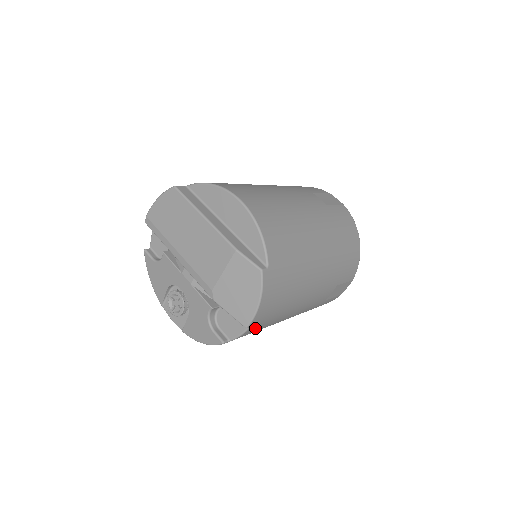
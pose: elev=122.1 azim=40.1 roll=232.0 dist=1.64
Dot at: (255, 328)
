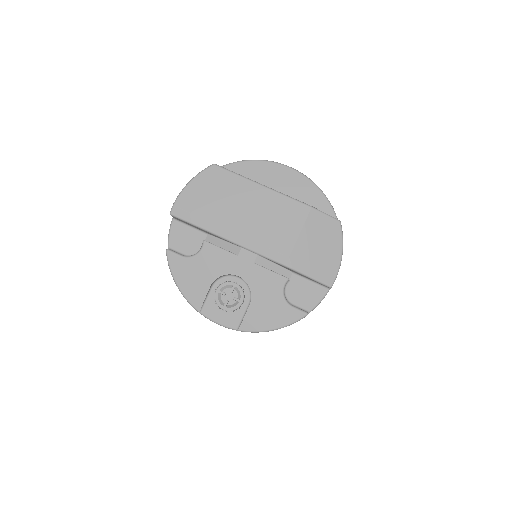
Dot at: occluded
